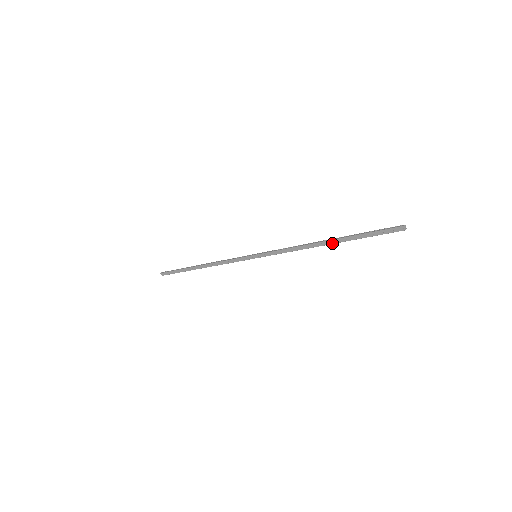
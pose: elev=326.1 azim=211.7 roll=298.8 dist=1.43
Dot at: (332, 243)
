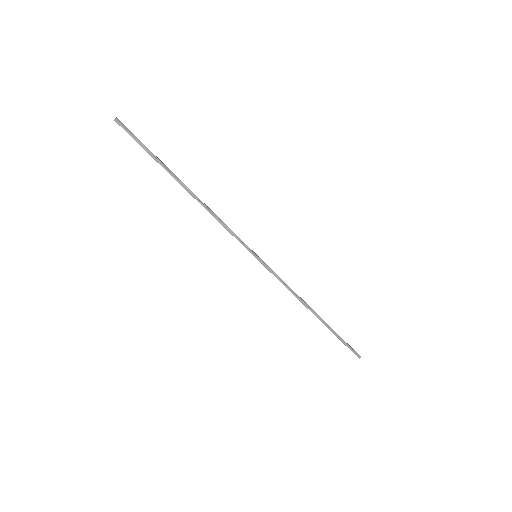
Dot at: (318, 318)
